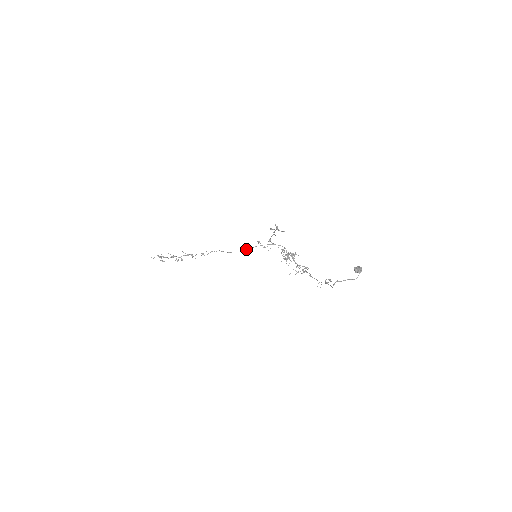
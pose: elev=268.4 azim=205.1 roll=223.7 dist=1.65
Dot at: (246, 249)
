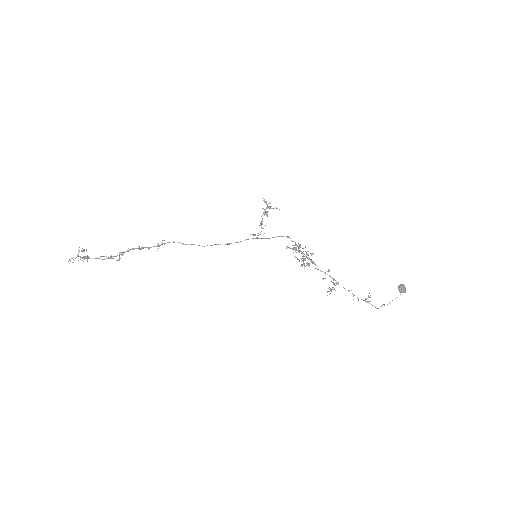
Dot at: occluded
